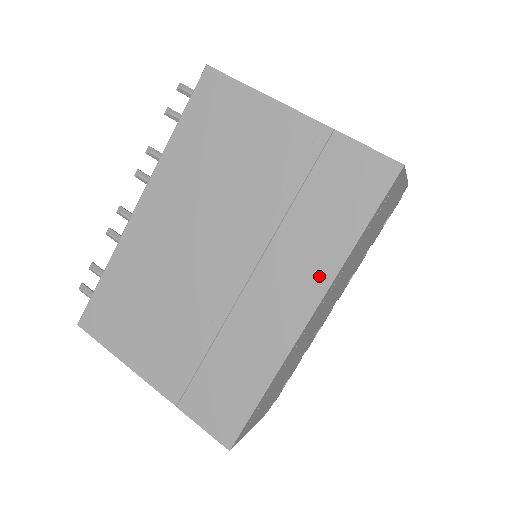
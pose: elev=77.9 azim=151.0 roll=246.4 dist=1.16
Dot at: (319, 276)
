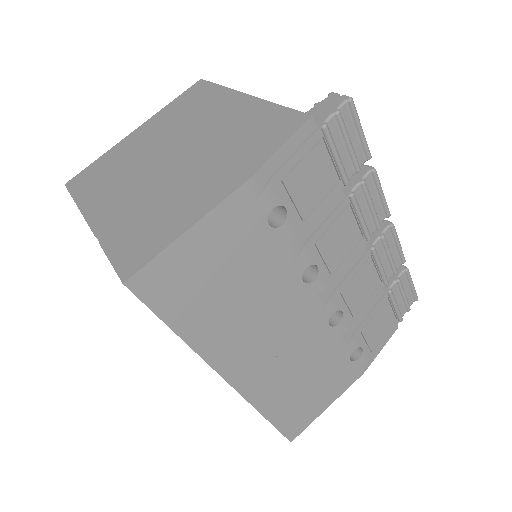
Dot at: occluded
